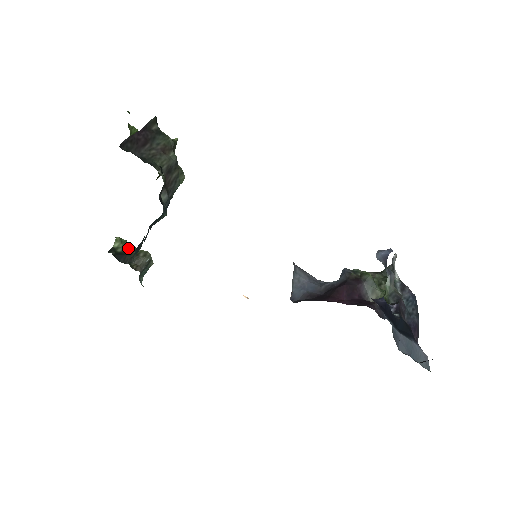
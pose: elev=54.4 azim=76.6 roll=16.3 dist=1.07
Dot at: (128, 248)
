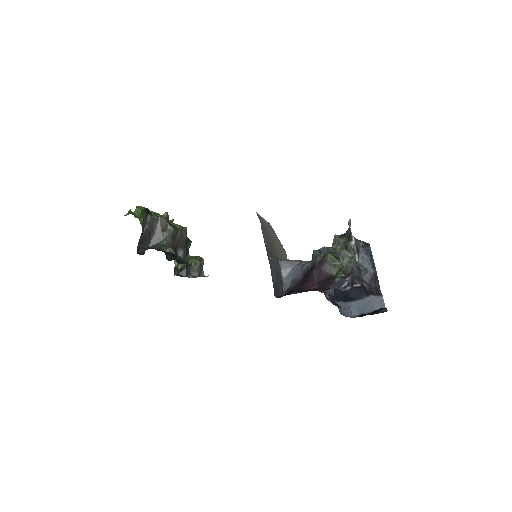
Dot at: occluded
